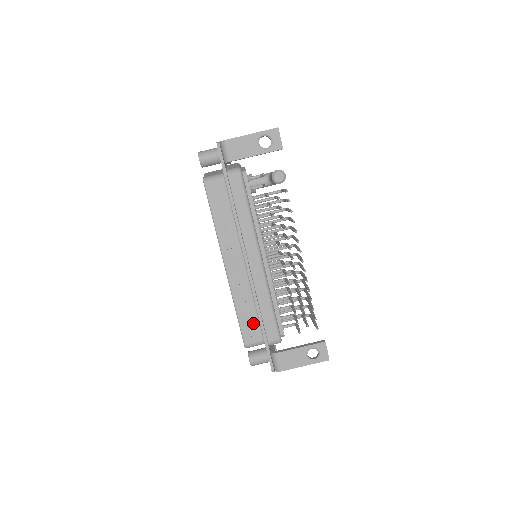
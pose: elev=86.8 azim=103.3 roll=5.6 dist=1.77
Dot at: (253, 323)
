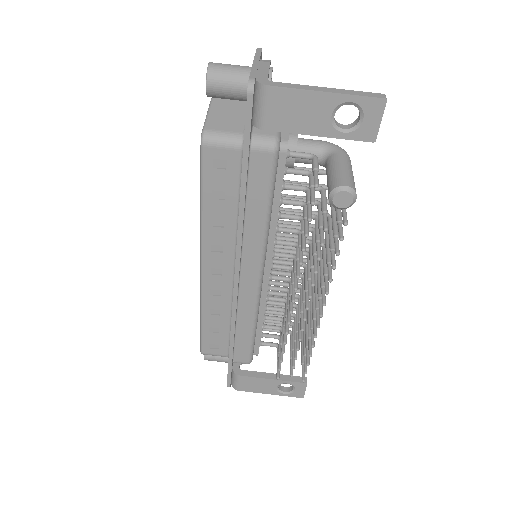
Dot at: (221, 338)
